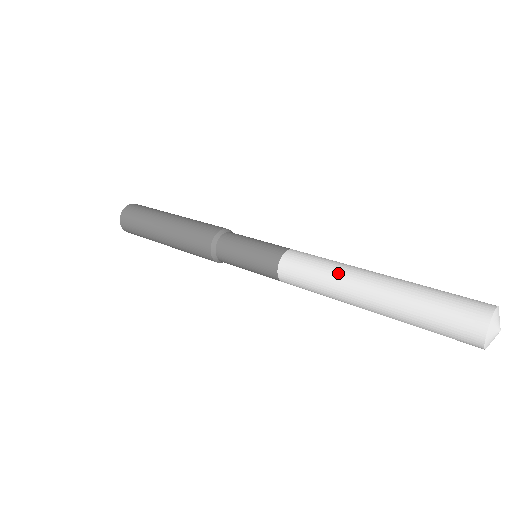
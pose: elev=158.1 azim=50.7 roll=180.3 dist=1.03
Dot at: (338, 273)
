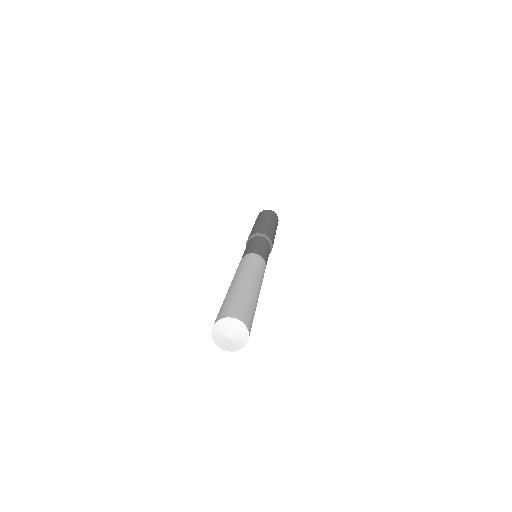
Dot at: (250, 269)
